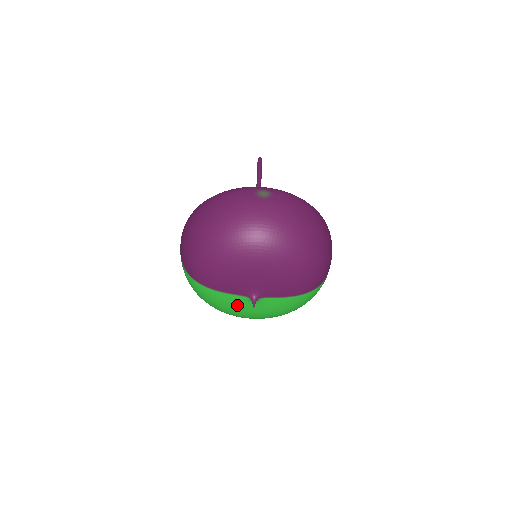
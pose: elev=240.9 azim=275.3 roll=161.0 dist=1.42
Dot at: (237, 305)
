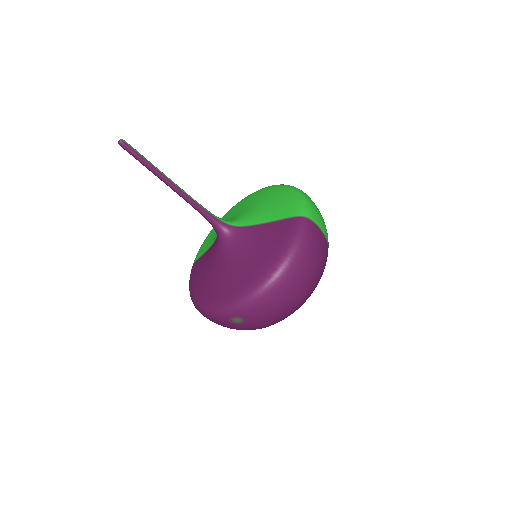
Dot at: occluded
